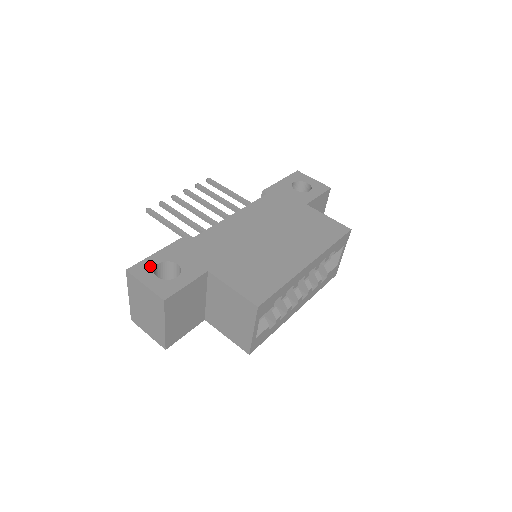
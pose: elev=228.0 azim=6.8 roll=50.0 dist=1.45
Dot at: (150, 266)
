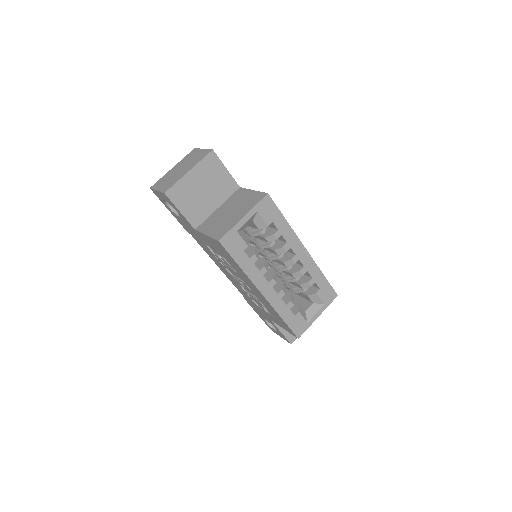
Dot at: occluded
